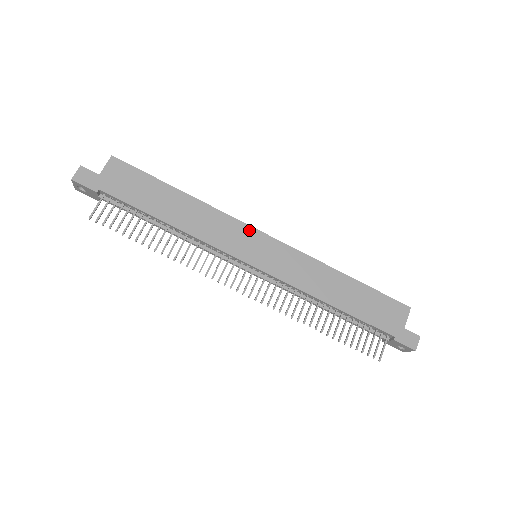
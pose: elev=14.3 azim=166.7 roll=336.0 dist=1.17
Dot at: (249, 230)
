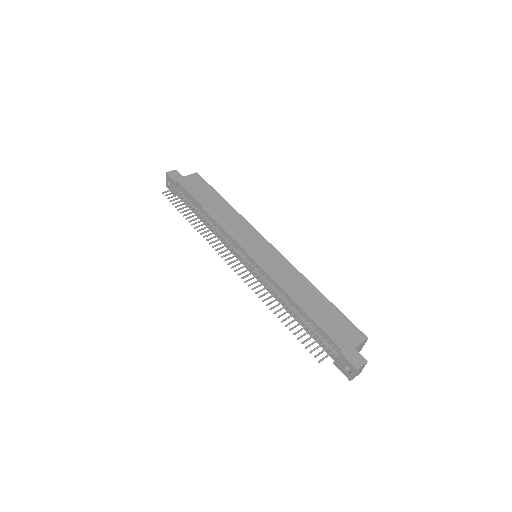
Dot at: (259, 236)
